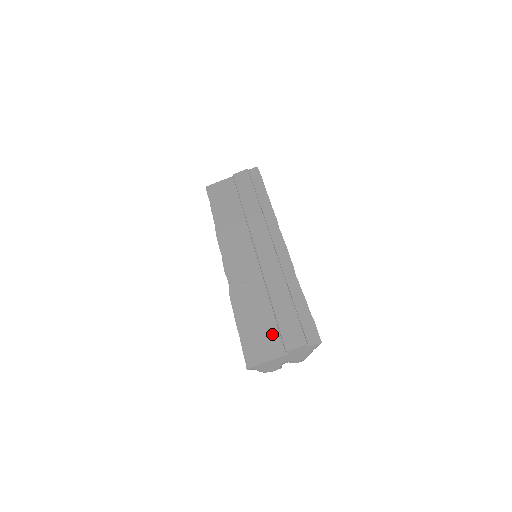
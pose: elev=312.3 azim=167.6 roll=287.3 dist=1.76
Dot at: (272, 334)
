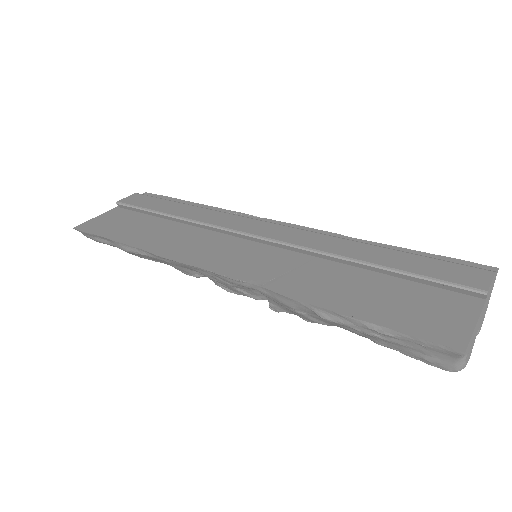
Dot at: (425, 295)
